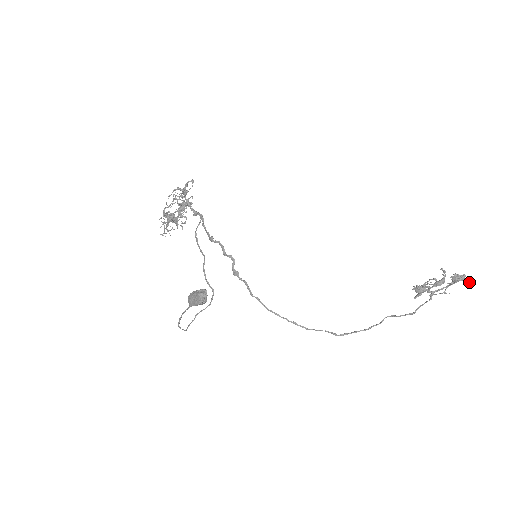
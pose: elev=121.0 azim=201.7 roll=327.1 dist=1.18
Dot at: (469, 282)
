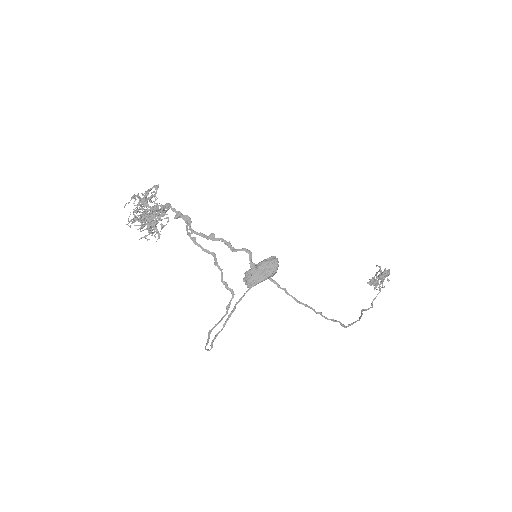
Dot at: (388, 279)
